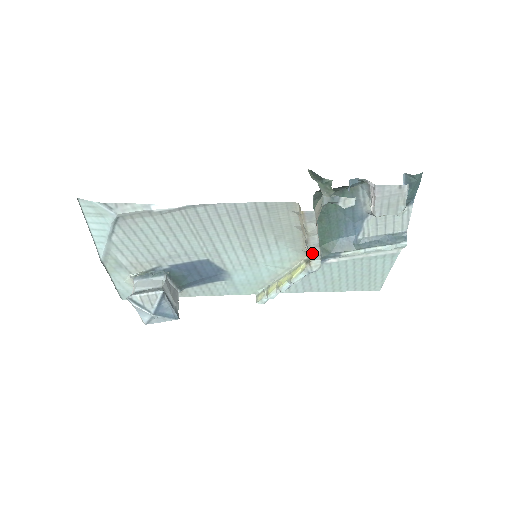
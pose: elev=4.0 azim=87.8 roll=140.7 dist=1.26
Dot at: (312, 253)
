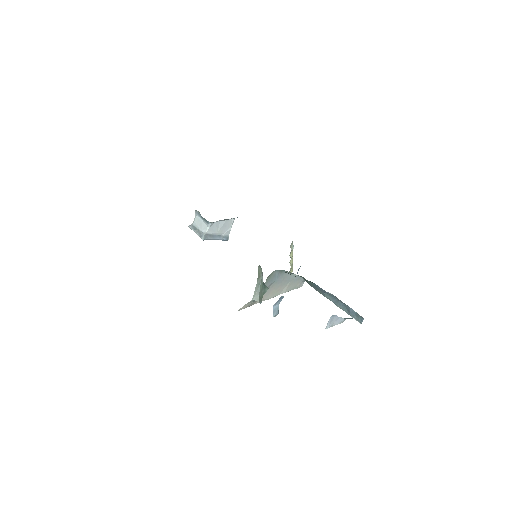
Dot at: occluded
